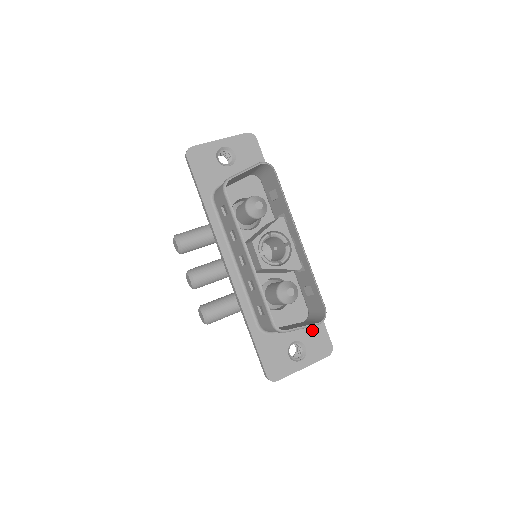
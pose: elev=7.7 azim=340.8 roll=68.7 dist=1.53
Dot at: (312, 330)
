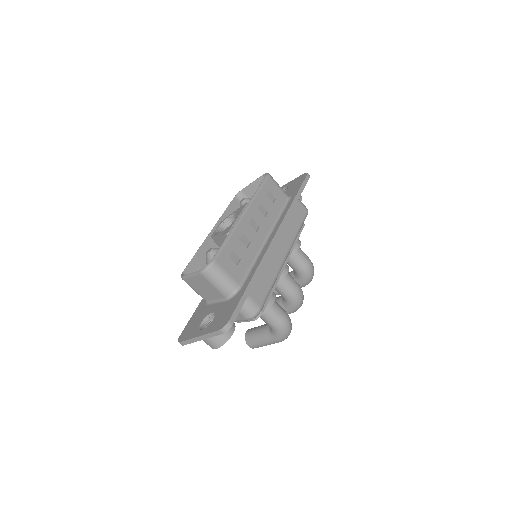
Dot at: (229, 305)
